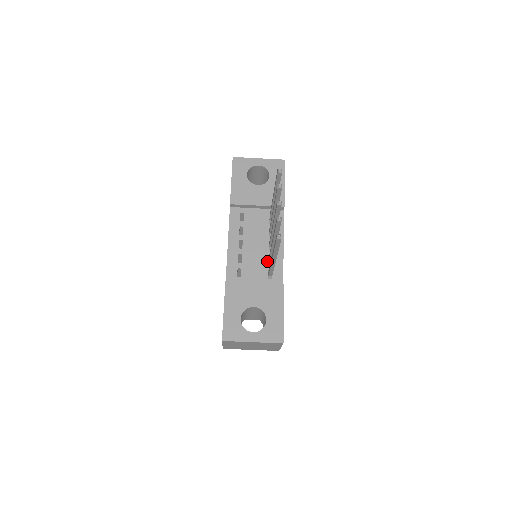
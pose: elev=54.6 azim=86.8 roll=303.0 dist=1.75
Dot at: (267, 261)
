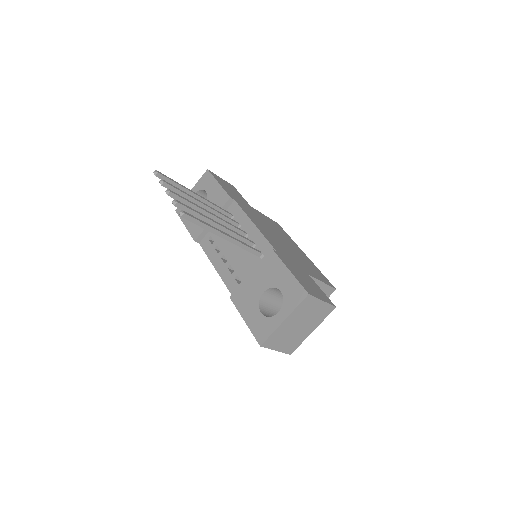
Dot at: occluded
